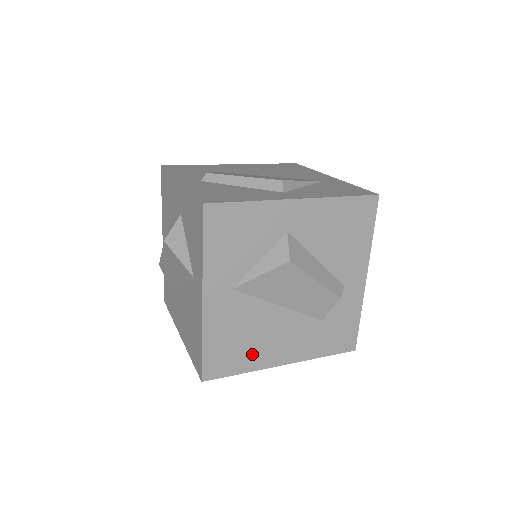
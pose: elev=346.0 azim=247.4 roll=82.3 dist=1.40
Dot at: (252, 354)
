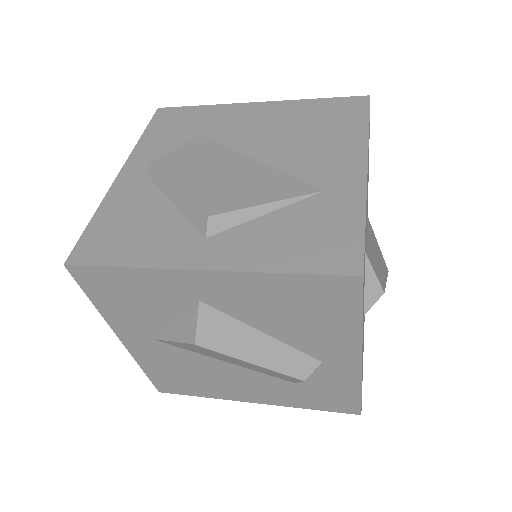
Dot at: (207, 387)
